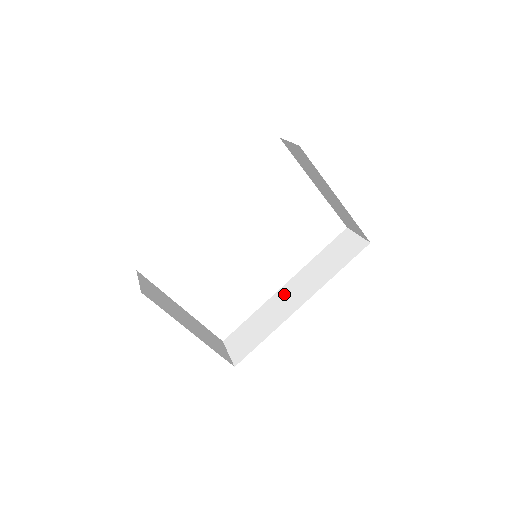
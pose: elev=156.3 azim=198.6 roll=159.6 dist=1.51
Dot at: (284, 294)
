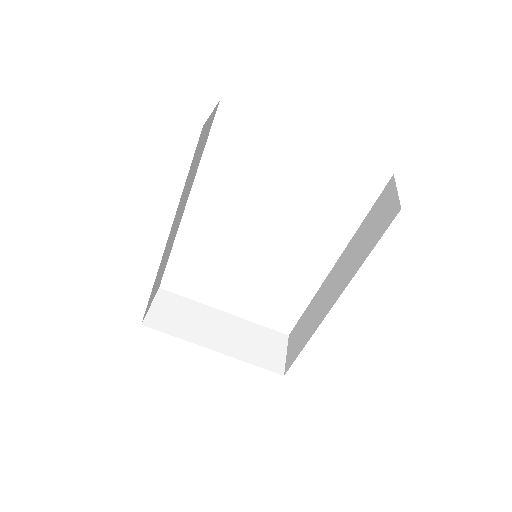
Dot at: (328, 283)
